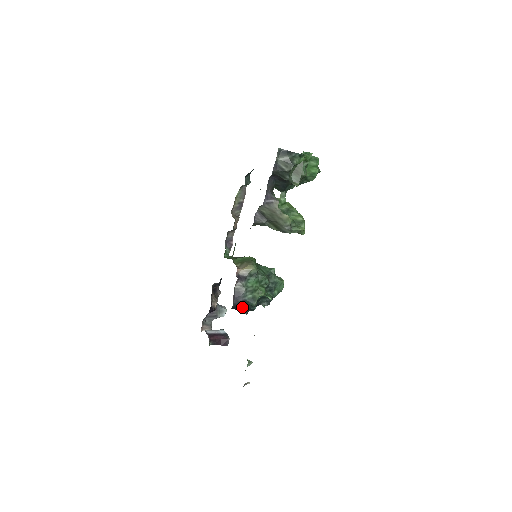
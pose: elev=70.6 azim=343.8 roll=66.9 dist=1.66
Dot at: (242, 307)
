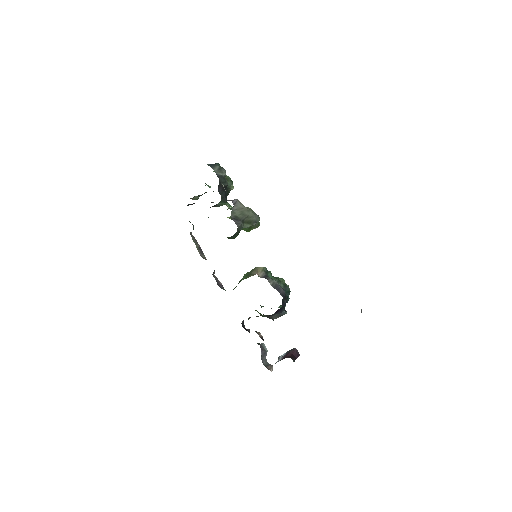
Dot at: (286, 299)
